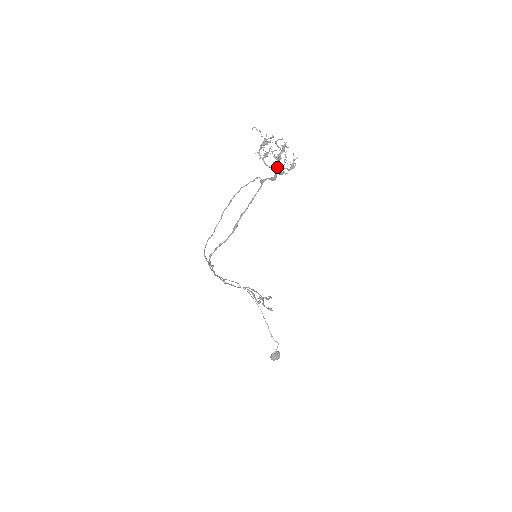
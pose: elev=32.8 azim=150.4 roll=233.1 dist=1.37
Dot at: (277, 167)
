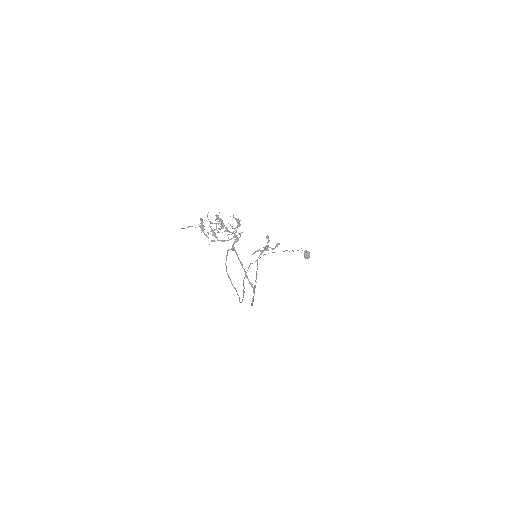
Dot at: occluded
